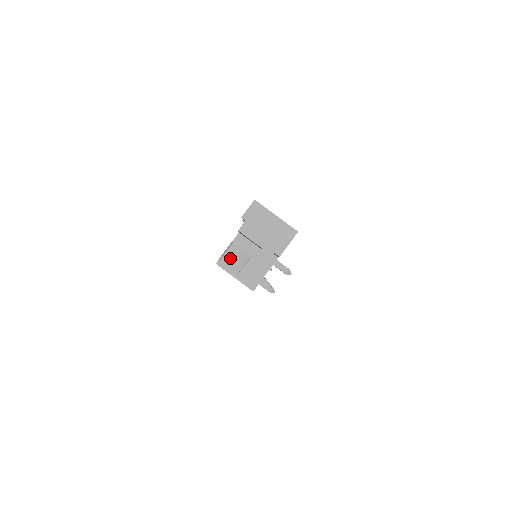
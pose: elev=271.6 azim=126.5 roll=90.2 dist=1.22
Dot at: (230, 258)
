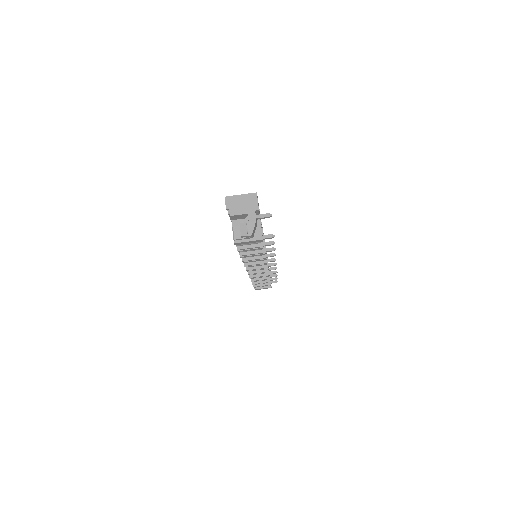
Dot at: (238, 234)
